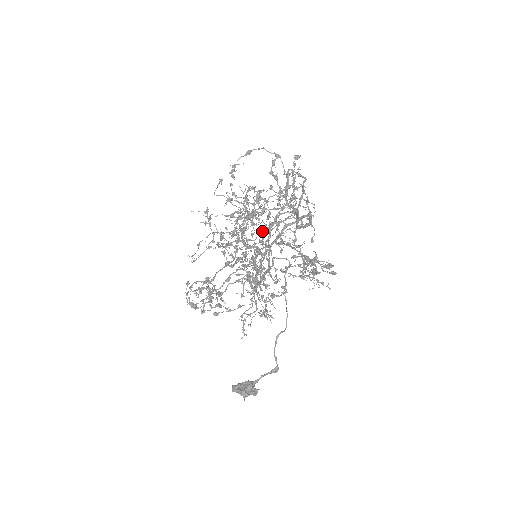
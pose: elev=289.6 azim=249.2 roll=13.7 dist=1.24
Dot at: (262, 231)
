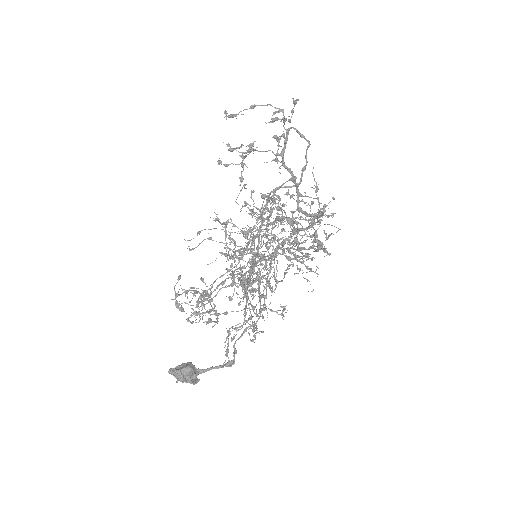
Dot at: (274, 241)
